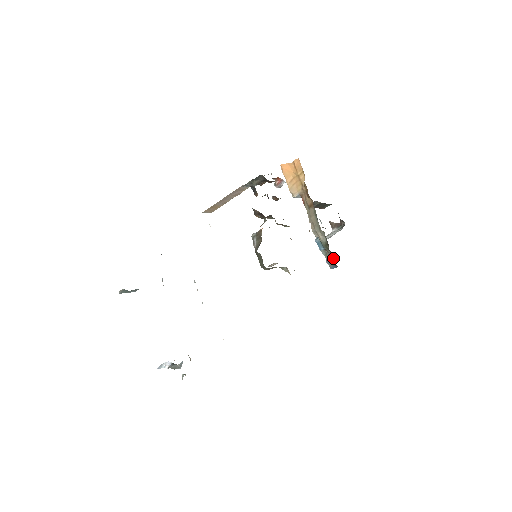
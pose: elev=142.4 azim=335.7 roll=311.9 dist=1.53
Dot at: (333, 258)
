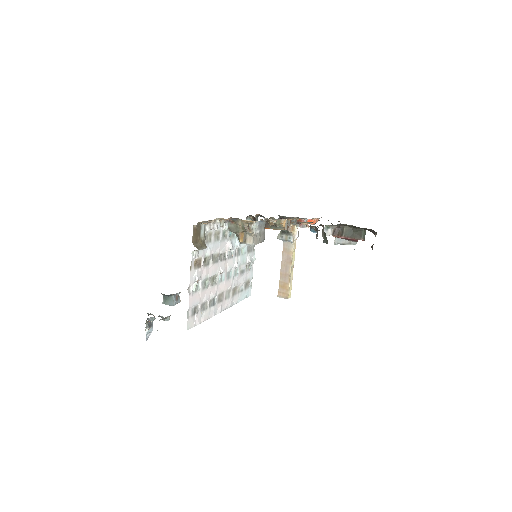
Dot at: occluded
